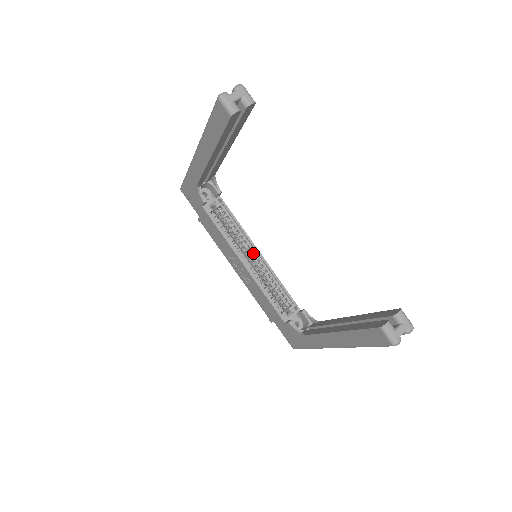
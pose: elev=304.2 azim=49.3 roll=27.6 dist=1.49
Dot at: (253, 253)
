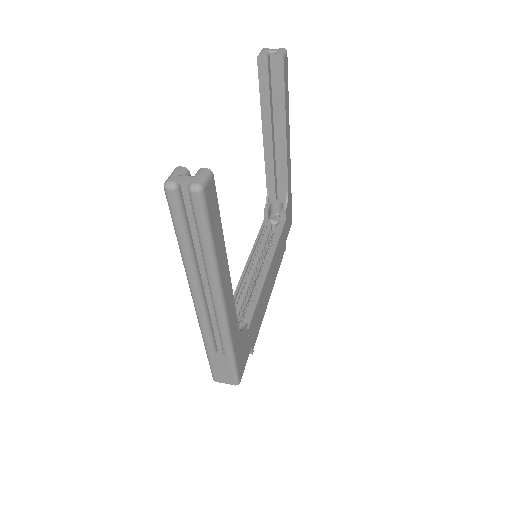
Dot at: (264, 267)
